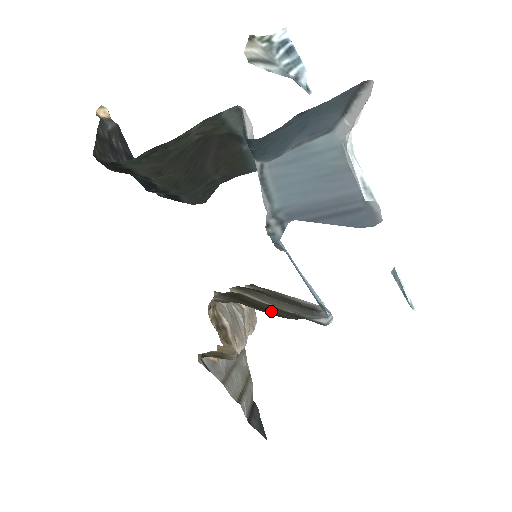
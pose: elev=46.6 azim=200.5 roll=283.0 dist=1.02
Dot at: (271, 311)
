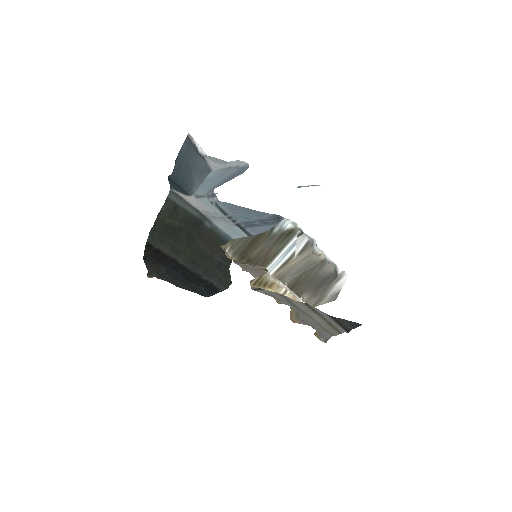
Dot at: (259, 239)
